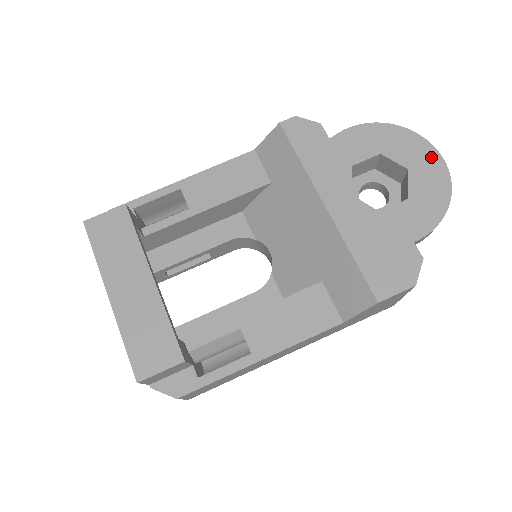
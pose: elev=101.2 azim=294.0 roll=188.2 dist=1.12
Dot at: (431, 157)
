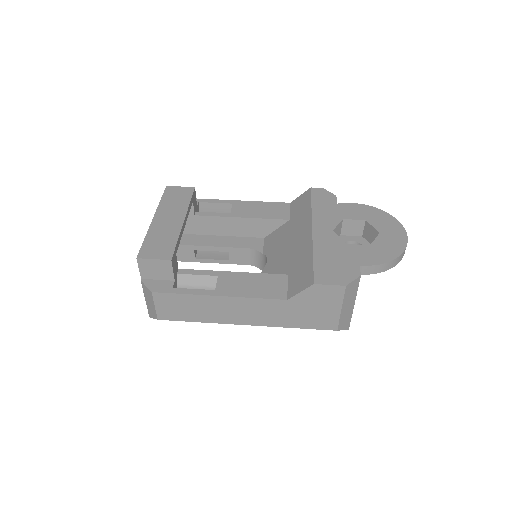
Dot at: (399, 232)
